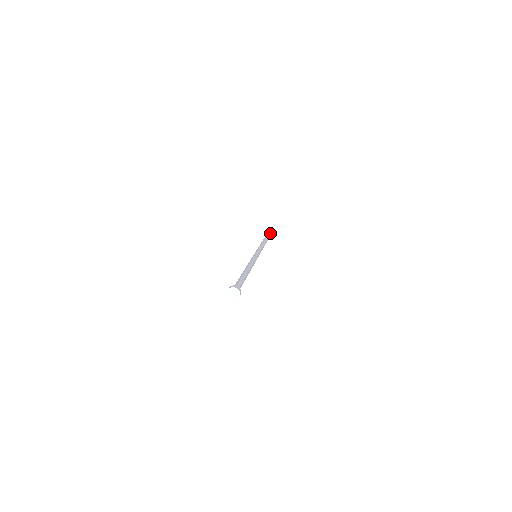
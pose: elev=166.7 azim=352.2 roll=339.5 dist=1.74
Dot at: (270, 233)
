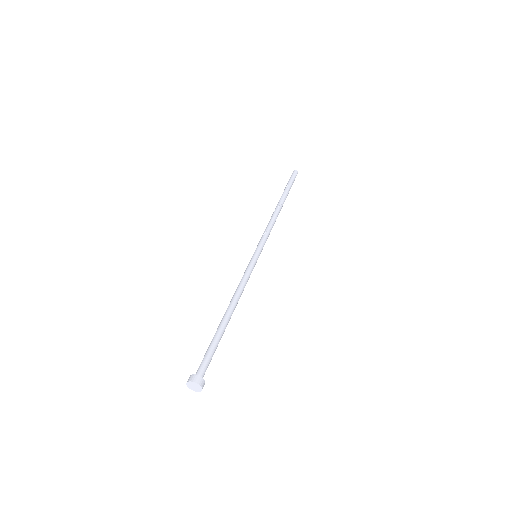
Dot at: (294, 178)
